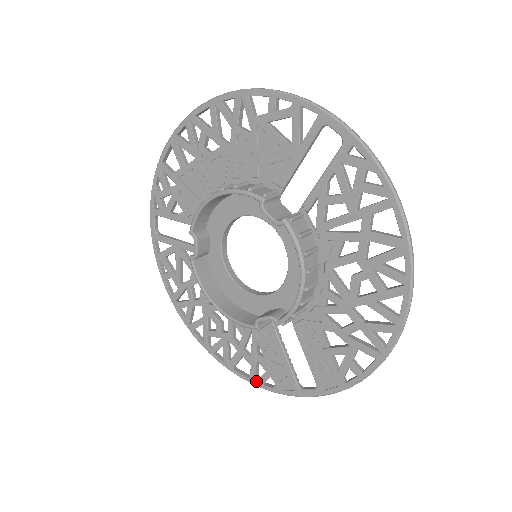
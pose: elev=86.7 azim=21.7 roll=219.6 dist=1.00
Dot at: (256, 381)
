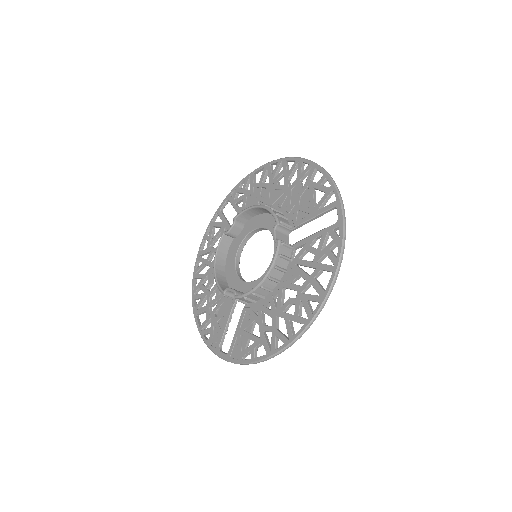
Dot at: (202, 330)
